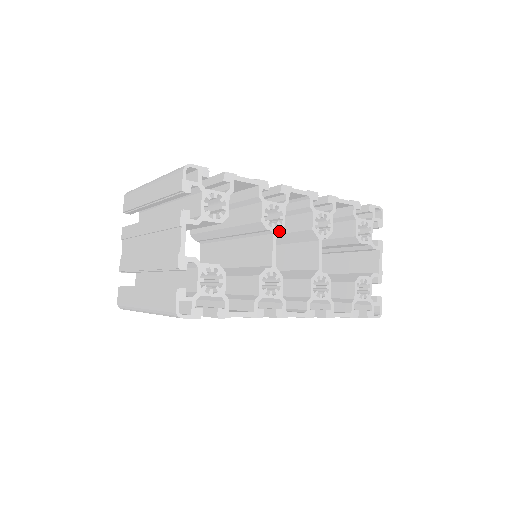
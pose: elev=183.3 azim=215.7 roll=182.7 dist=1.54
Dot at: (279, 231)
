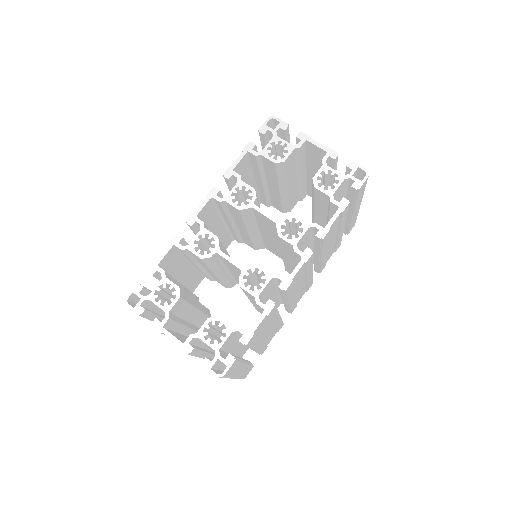
Dot at: (243, 226)
